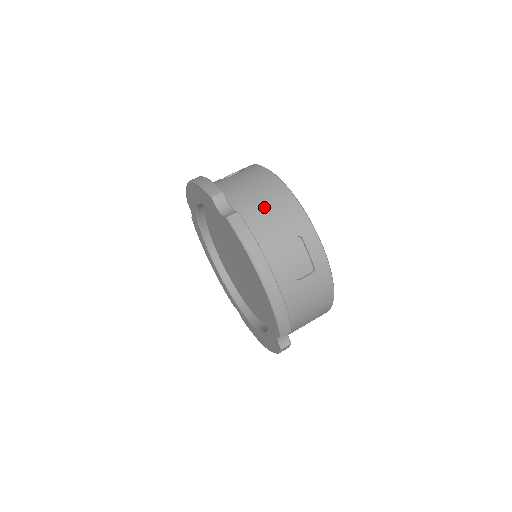
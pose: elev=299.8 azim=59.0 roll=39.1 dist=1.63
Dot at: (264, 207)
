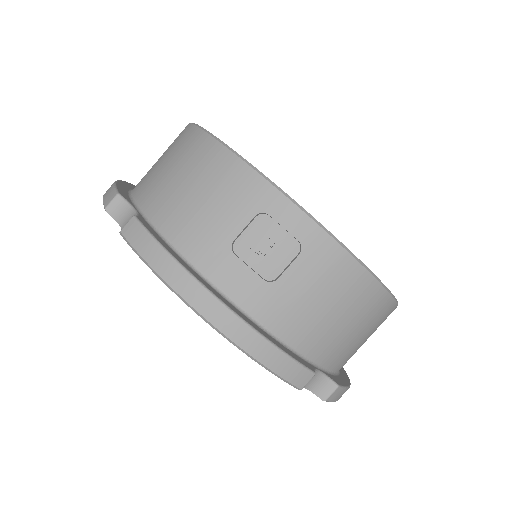
Dot at: (357, 338)
